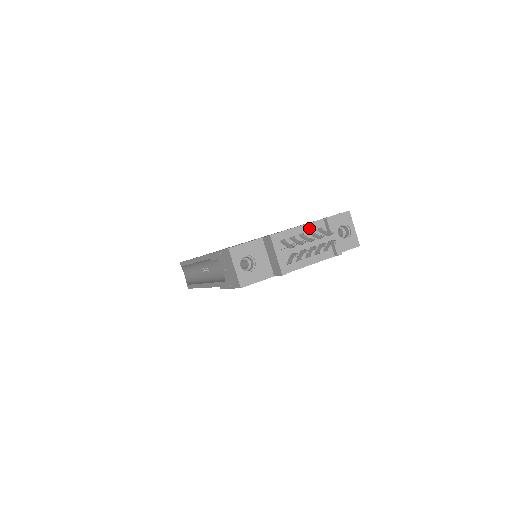
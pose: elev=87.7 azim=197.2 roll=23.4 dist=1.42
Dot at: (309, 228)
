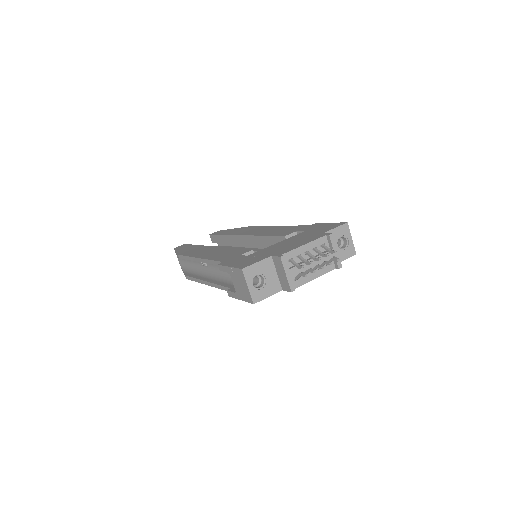
Dot at: (314, 245)
